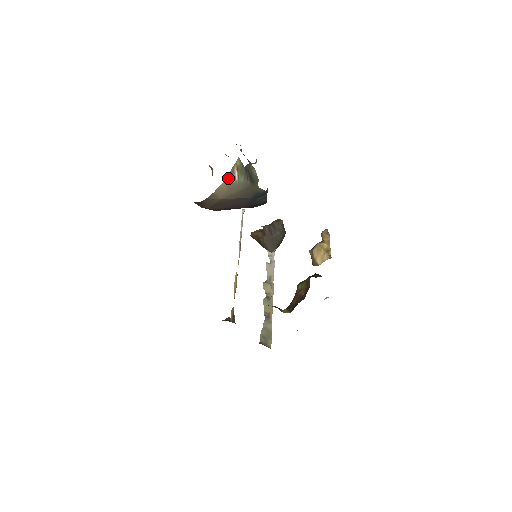
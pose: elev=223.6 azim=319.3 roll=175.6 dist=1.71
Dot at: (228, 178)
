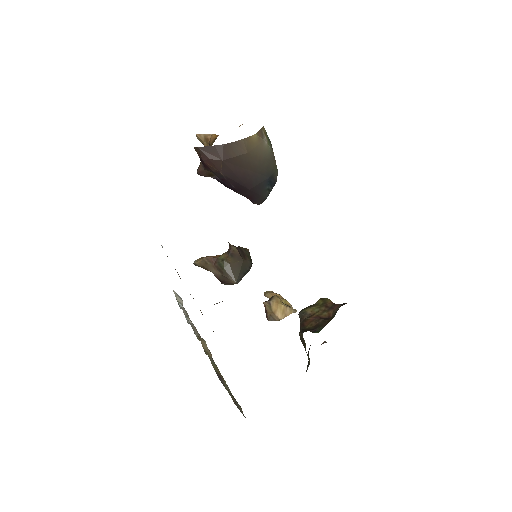
Dot at: (259, 134)
